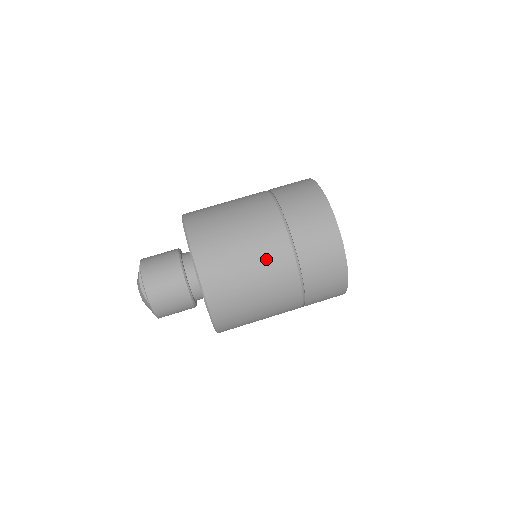
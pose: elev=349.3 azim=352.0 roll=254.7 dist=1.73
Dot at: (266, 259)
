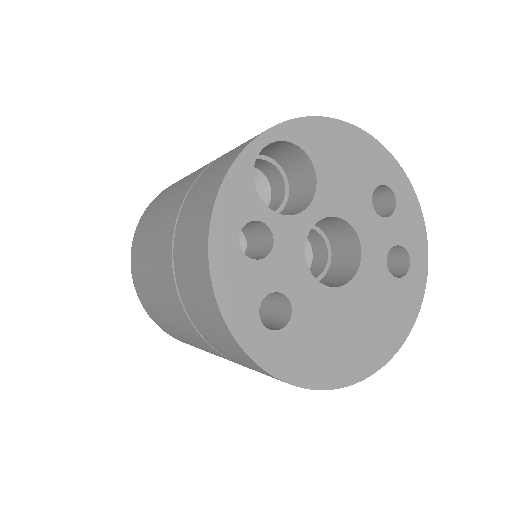
Dot at: (172, 314)
